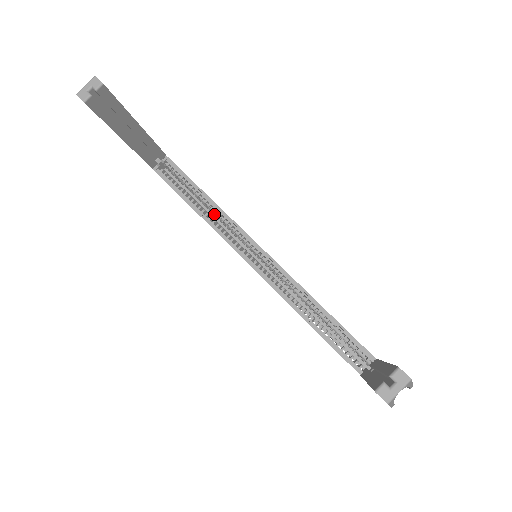
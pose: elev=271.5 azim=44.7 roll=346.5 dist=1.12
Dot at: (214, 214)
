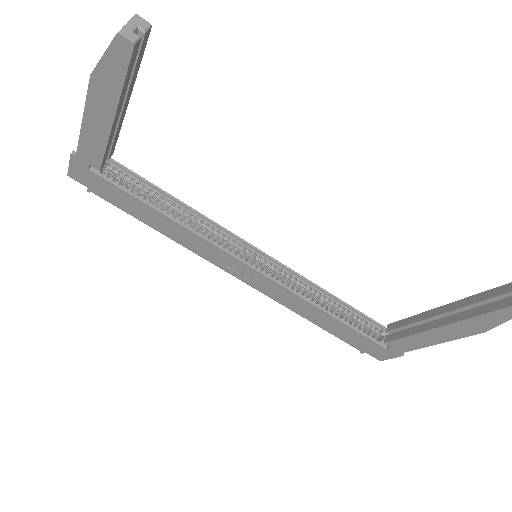
Dot at: (188, 221)
